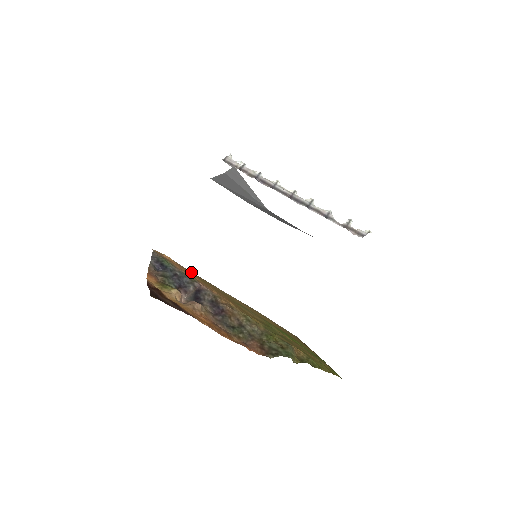
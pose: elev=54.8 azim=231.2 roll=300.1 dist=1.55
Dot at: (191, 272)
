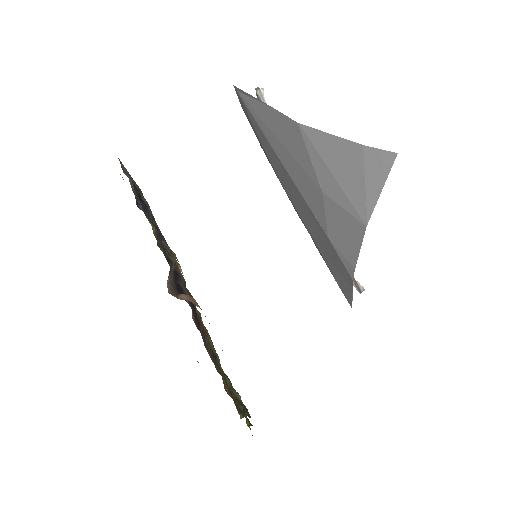
Dot at: occluded
